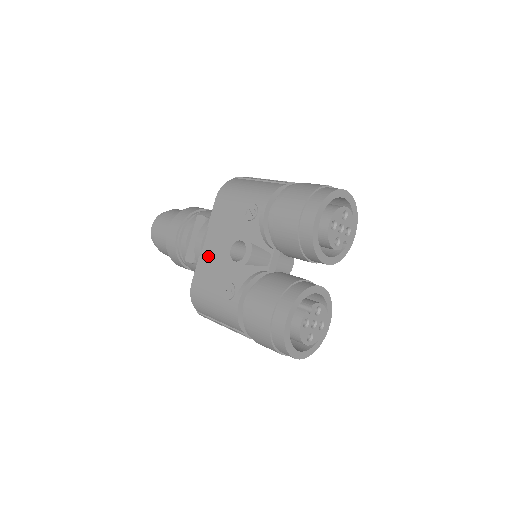
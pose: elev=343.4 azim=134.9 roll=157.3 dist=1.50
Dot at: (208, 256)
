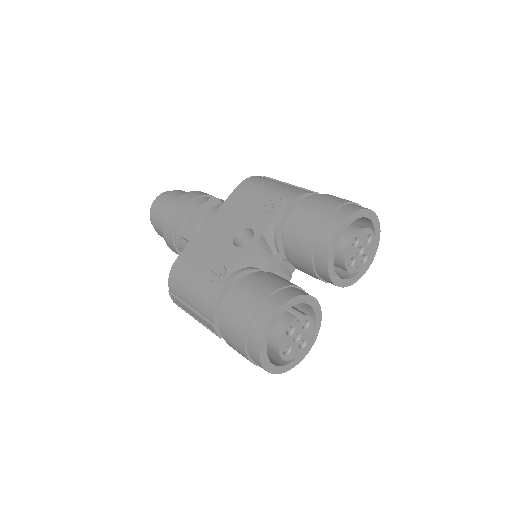
Dot at: (208, 235)
